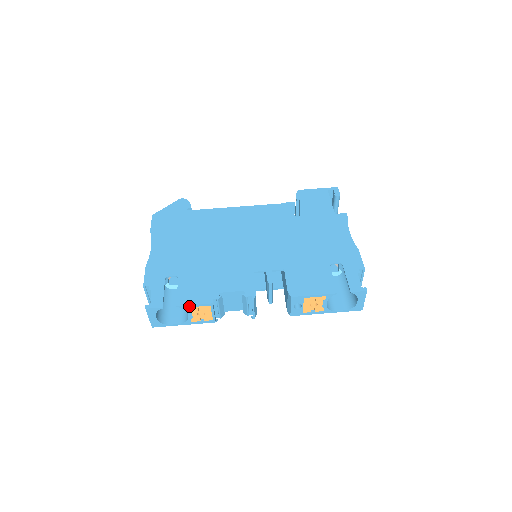
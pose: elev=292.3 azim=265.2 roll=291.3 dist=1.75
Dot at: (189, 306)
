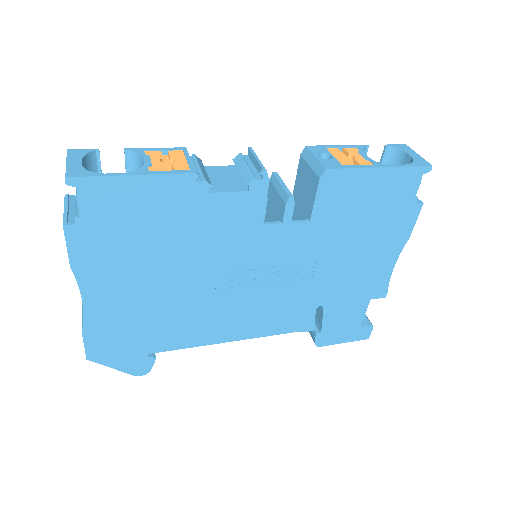
Dot at: (146, 150)
